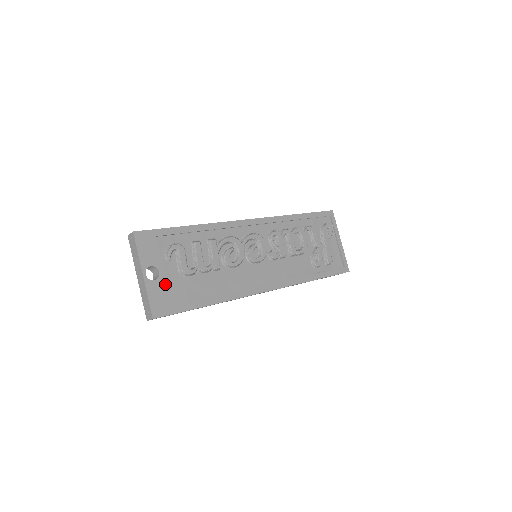
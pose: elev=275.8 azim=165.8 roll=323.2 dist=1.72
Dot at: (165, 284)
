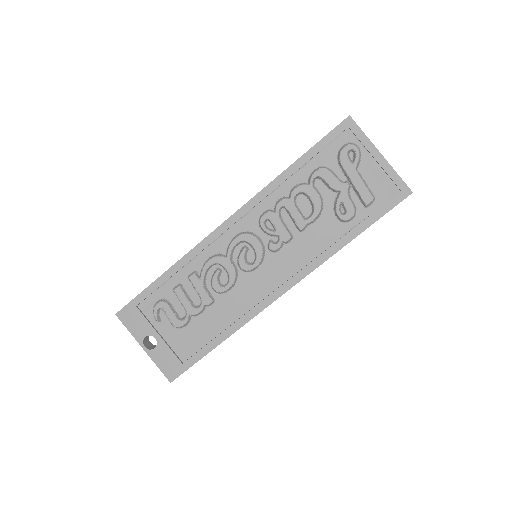
Dot at: (166, 346)
